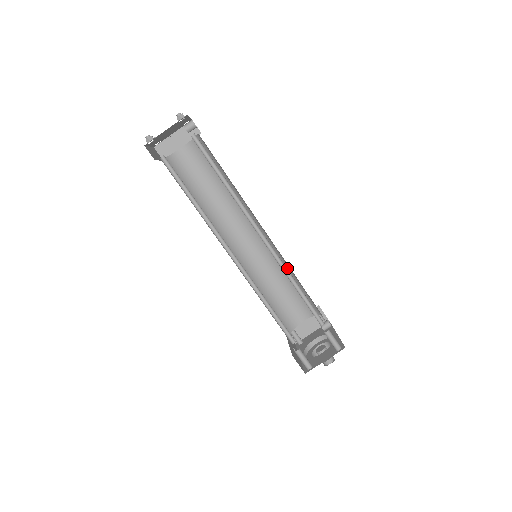
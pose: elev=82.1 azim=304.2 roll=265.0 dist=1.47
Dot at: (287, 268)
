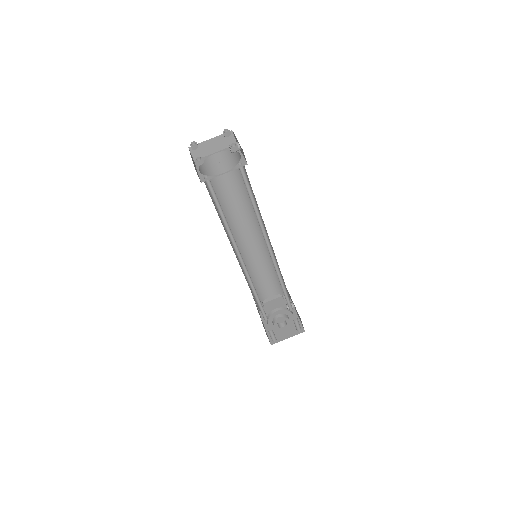
Dot at: occluded
